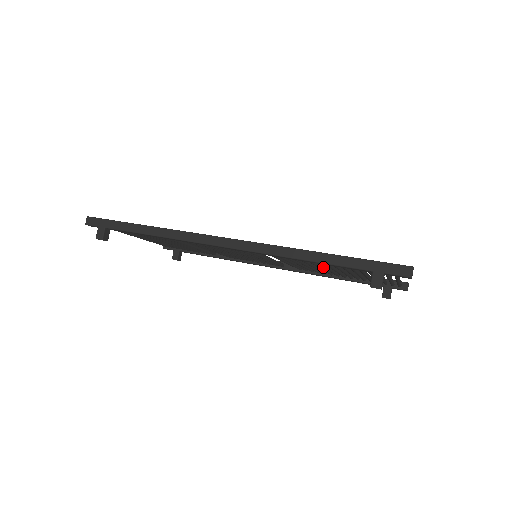
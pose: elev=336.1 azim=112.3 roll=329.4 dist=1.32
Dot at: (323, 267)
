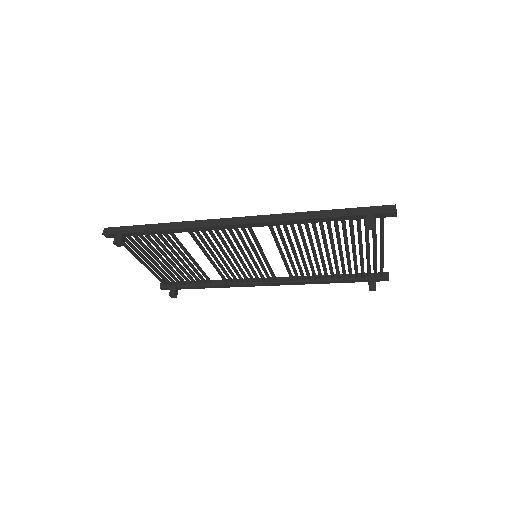
Dot at: (318, 247)
